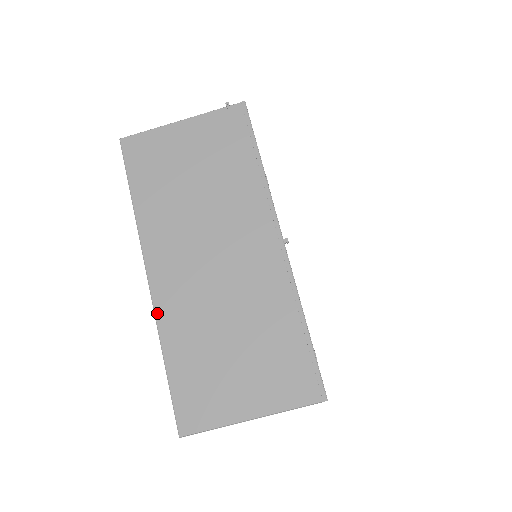
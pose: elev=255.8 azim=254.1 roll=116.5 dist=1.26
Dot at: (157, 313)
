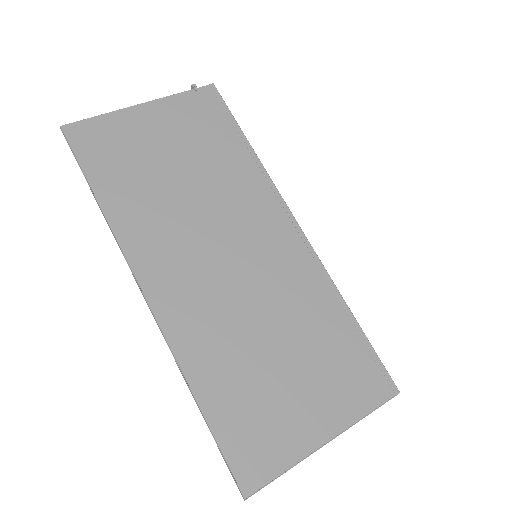
Dot at: (169, 339)
